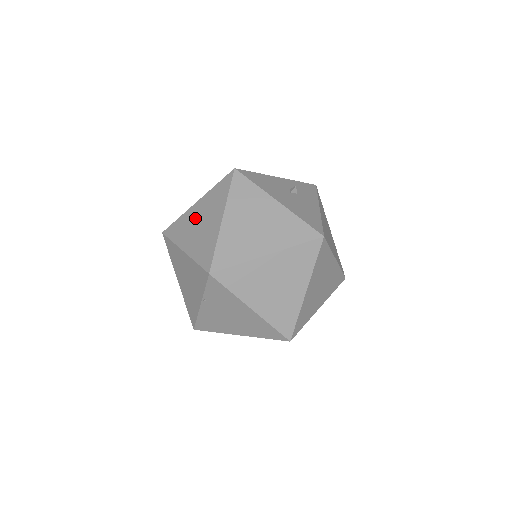
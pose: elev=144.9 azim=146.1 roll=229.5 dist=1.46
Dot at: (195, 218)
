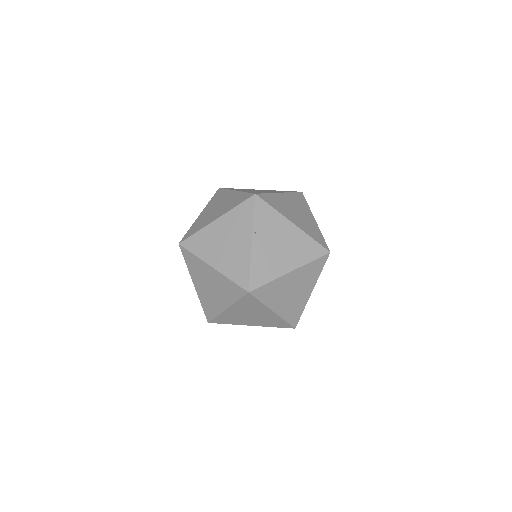
Dot at: (208, 213)
